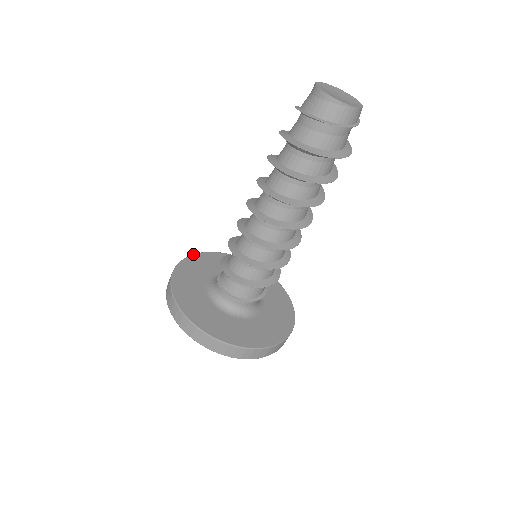
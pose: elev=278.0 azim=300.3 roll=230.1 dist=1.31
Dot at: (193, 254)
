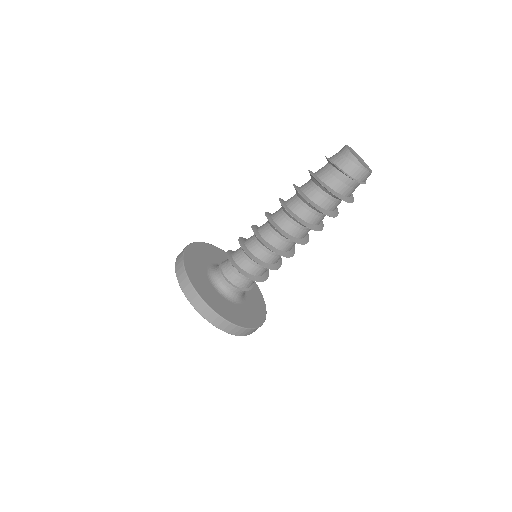
Dot at: (193, 242)
